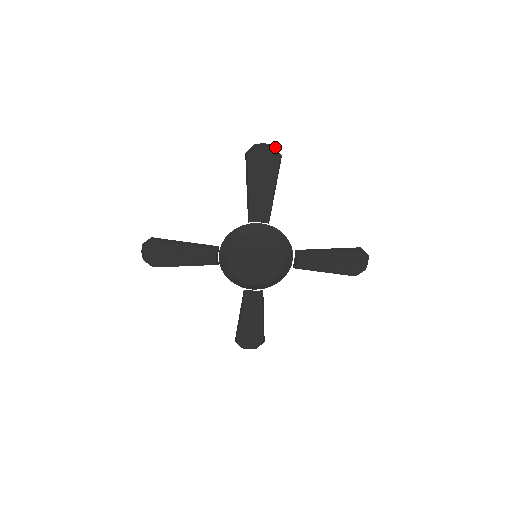
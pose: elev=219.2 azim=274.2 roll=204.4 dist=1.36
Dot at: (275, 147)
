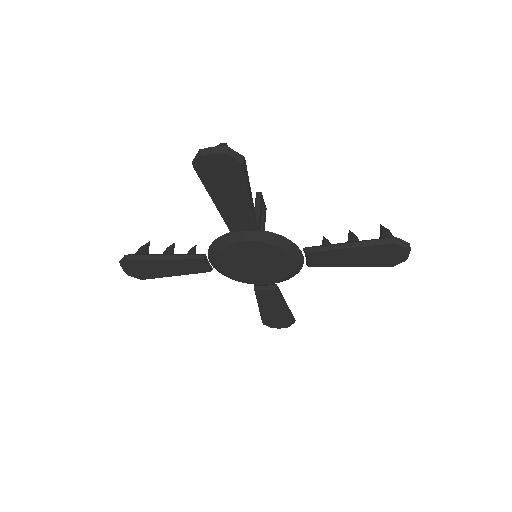
Dot at: (230, 148)
